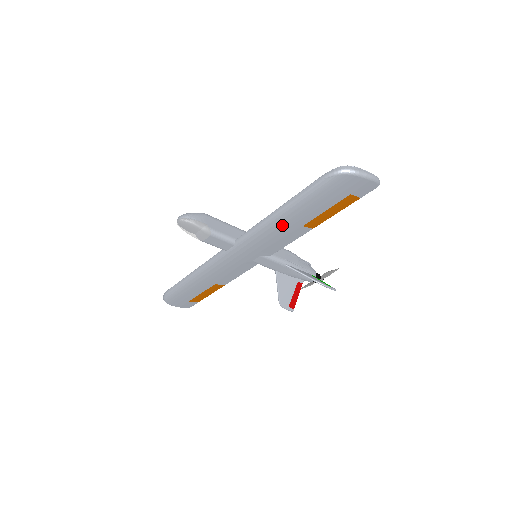
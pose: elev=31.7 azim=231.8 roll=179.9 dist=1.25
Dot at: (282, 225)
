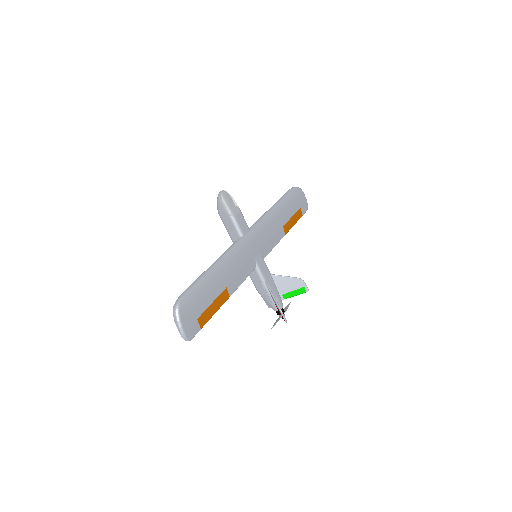
Dot at: (276, 218)
